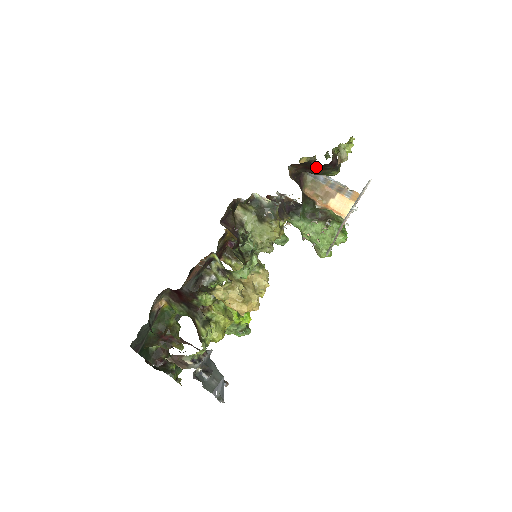
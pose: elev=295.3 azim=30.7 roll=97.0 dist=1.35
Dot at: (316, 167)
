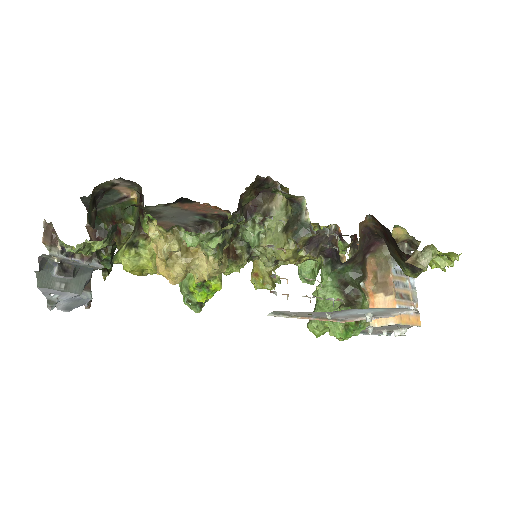
Dot at: (394, 245)
